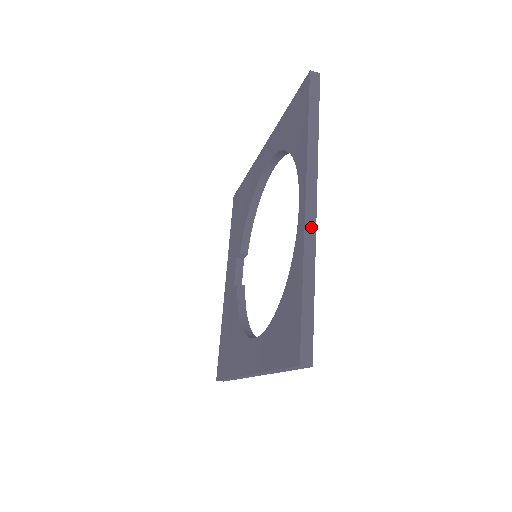
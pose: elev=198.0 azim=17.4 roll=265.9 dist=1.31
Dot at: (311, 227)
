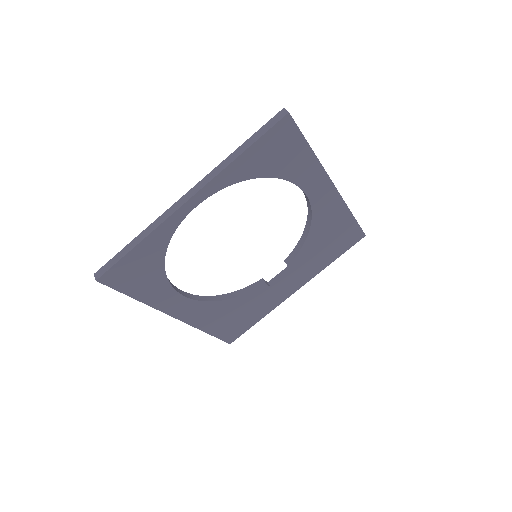
Dot at: (171, 211)
